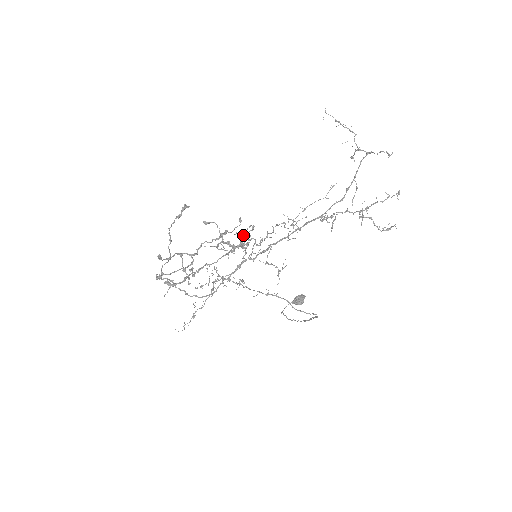
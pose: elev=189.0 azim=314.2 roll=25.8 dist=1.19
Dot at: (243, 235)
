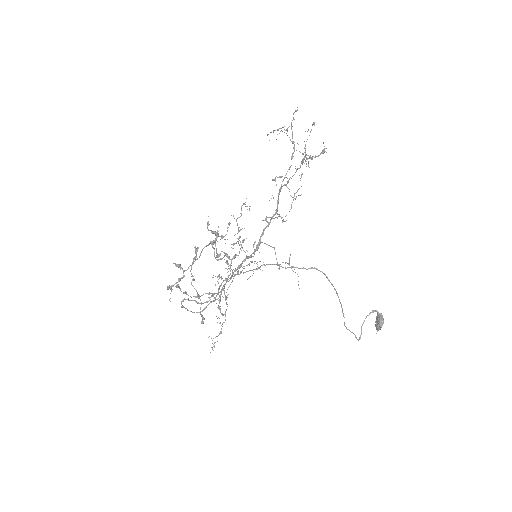
Dot at: (236, 243)
